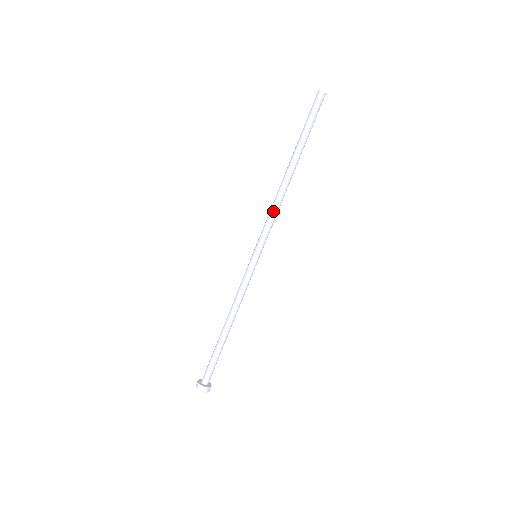
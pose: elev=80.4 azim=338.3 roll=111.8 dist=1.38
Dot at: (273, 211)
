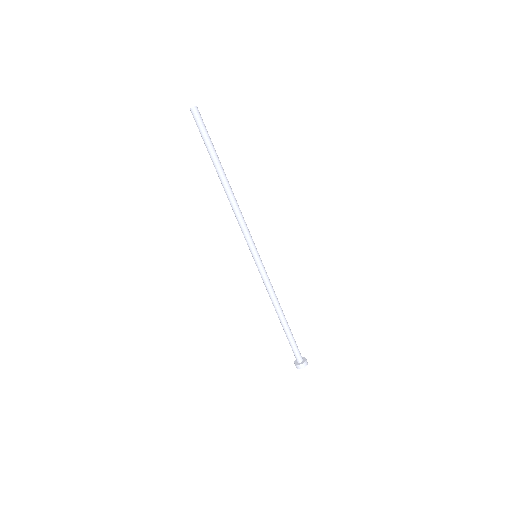
Dot at: (241, 217)
